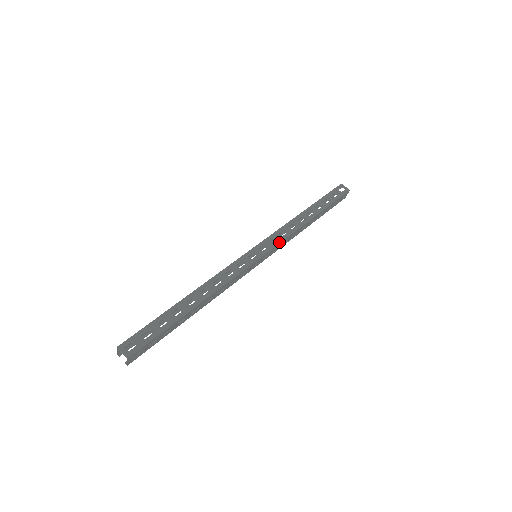
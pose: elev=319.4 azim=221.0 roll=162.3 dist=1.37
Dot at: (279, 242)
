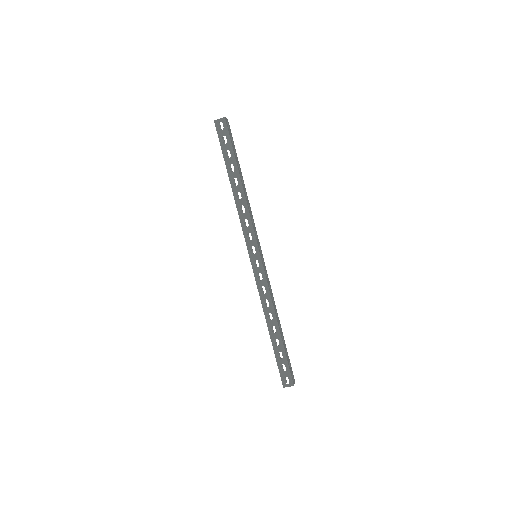
Dot at: (253, 232)
